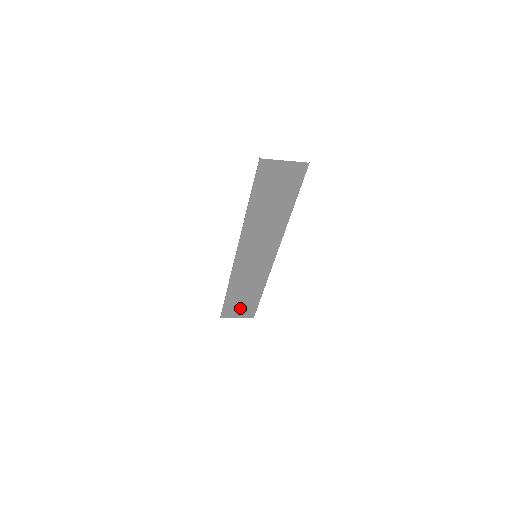
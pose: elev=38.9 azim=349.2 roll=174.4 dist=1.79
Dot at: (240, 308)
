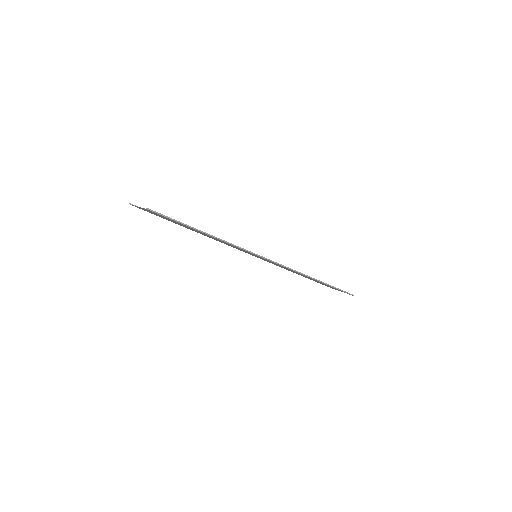
Dot at: occluded
